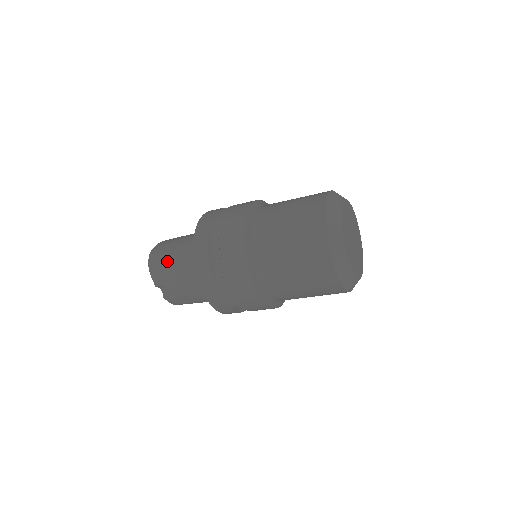
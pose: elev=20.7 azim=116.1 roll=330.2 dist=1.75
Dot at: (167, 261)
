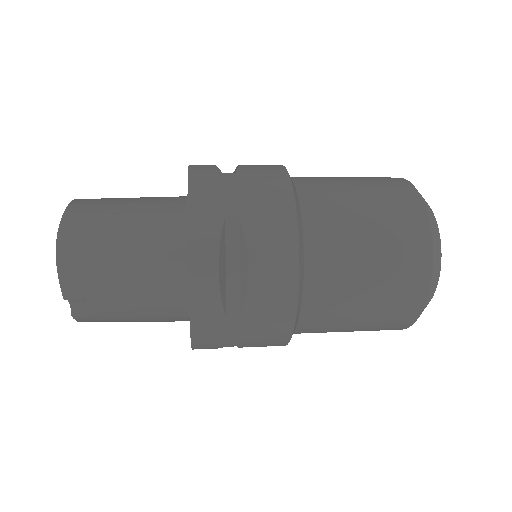
Dot at: (106, 257)
